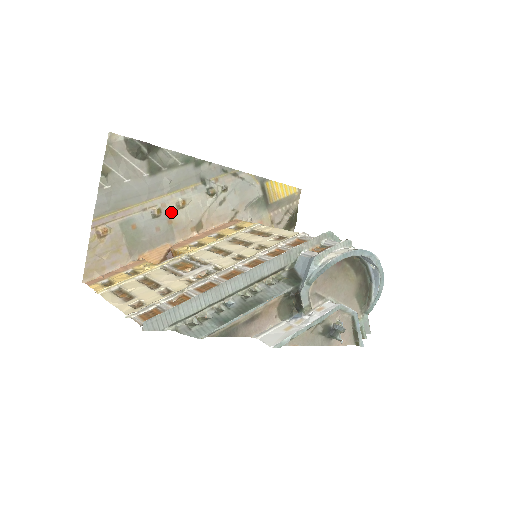
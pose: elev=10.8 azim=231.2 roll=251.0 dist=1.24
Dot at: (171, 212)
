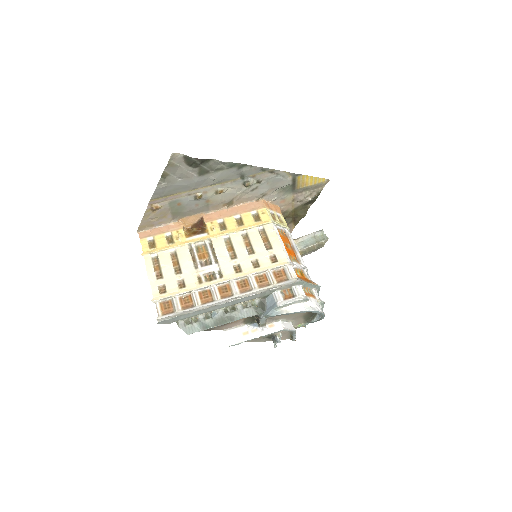
Dot at: (210, 196)
